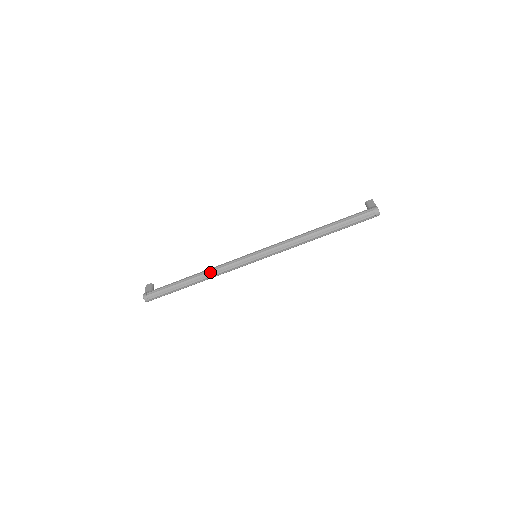
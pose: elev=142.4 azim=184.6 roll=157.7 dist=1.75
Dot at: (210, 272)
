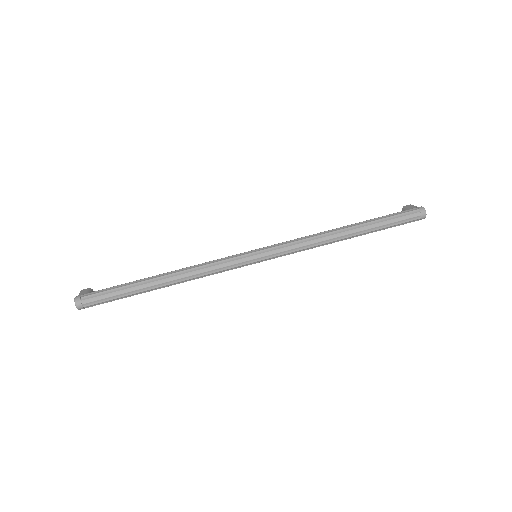
Dot at: (187, 270)
